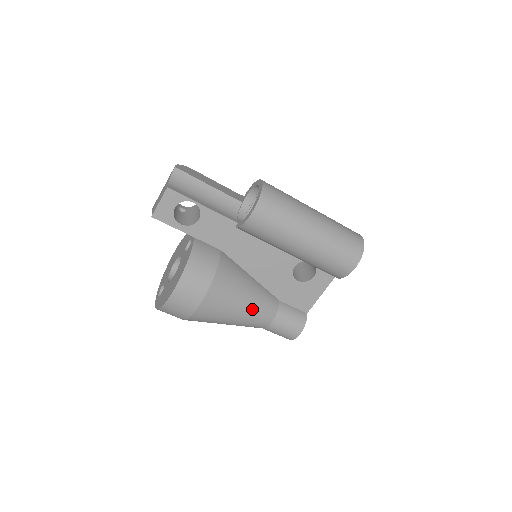
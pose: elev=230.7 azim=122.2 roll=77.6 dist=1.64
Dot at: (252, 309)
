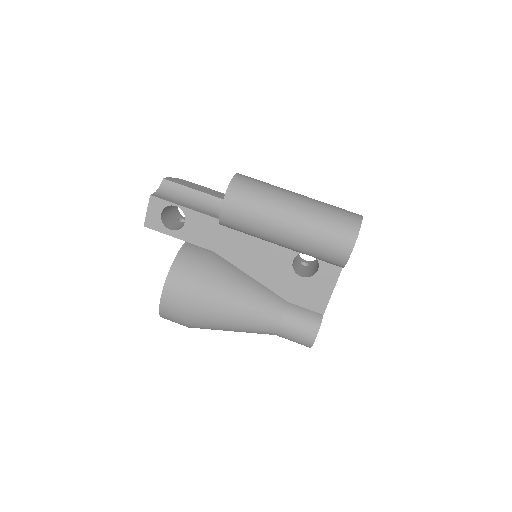
Dot at: (251, 310)
